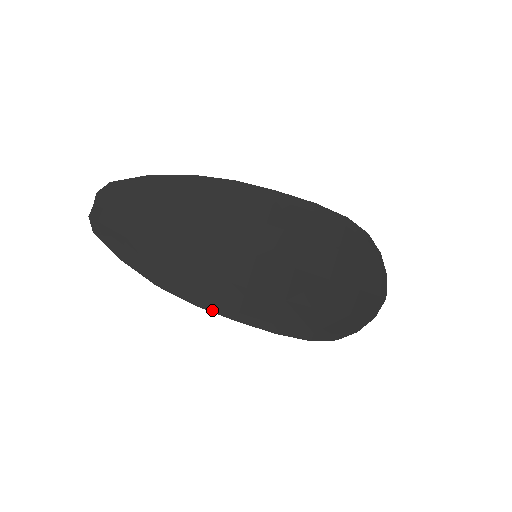
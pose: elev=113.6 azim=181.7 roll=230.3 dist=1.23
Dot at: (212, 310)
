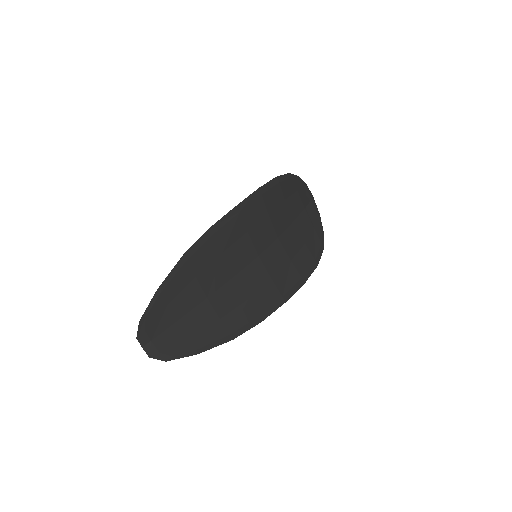
Dot at: (270, 313)
